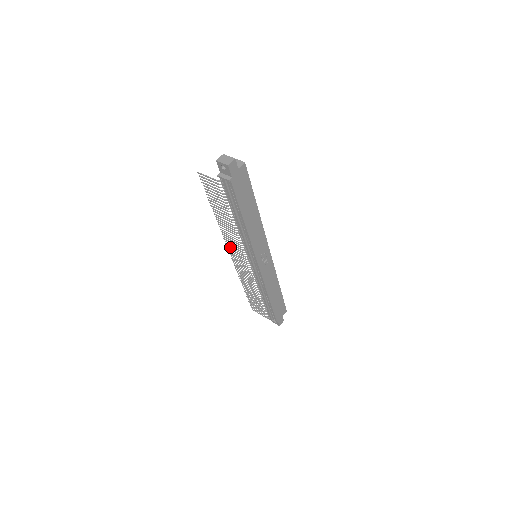
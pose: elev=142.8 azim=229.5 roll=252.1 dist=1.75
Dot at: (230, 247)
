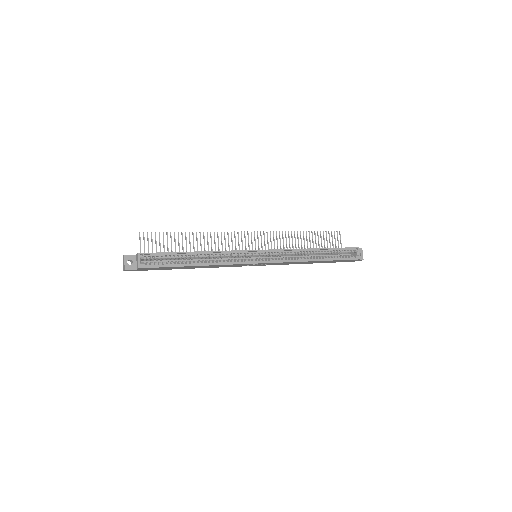
Dot at: occluded
